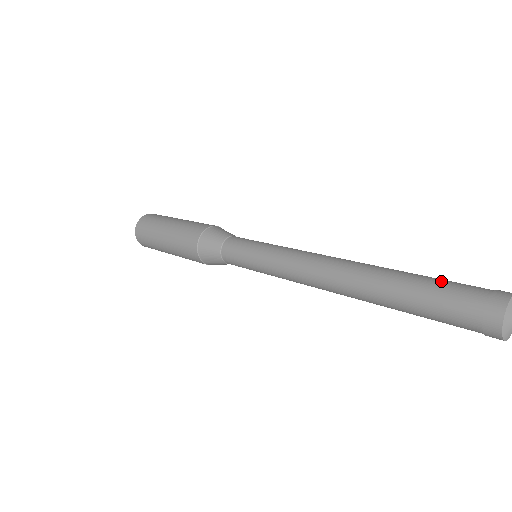
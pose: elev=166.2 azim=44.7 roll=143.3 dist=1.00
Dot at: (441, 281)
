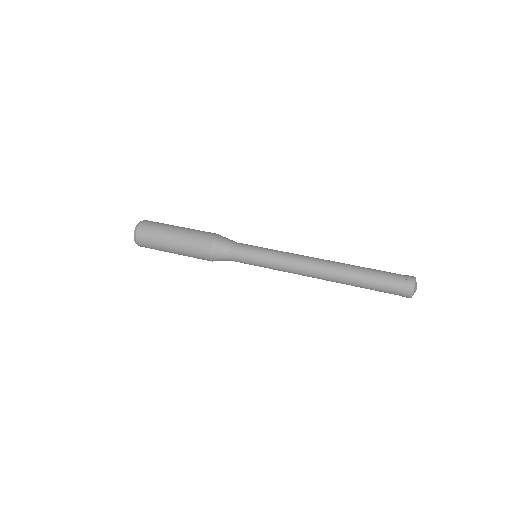
Dot at: (381, 276)
